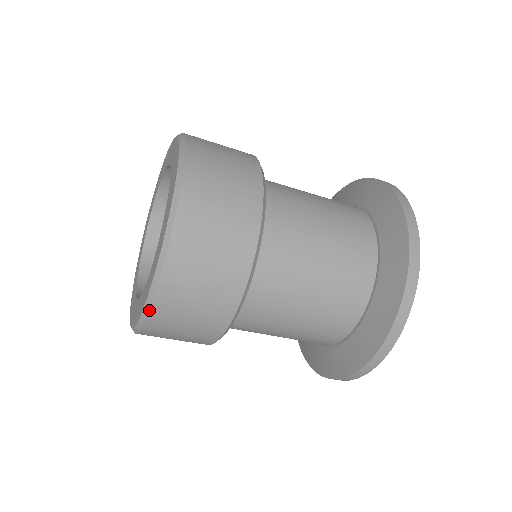
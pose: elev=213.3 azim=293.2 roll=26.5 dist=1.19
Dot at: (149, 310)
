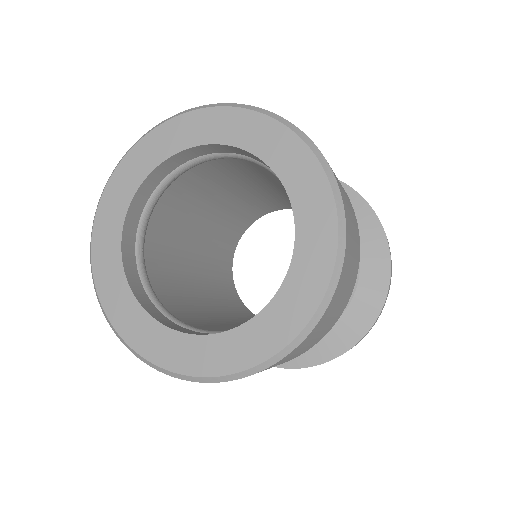
Dot at: occluded
